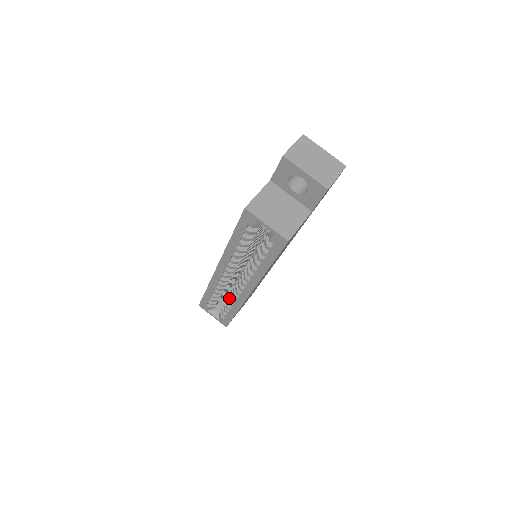
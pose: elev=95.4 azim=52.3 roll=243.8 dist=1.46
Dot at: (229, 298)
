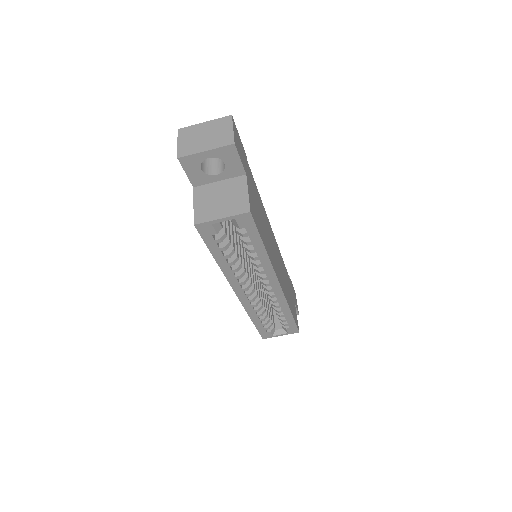
Dot at: (273, 308)
